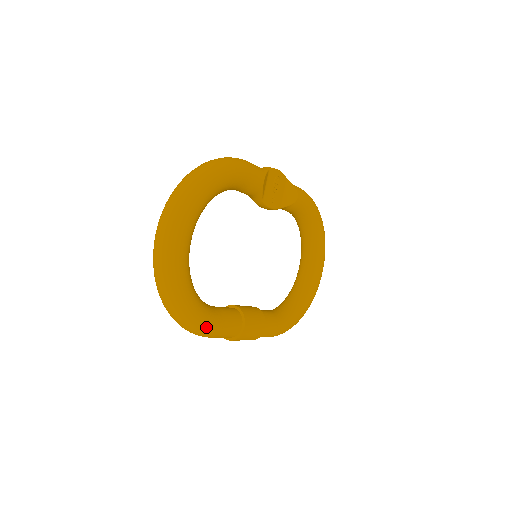
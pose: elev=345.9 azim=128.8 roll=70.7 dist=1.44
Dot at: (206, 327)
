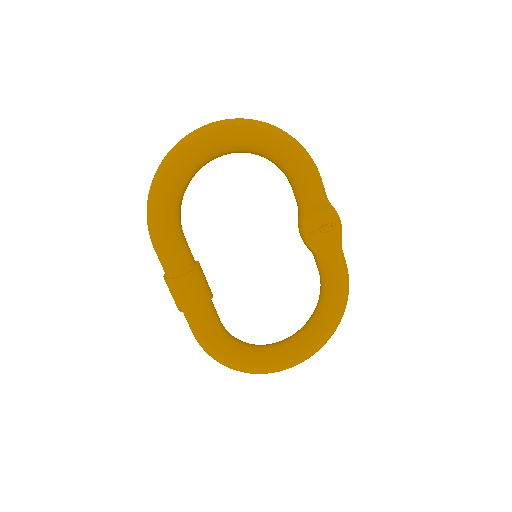
Dot at: (159, 225)
